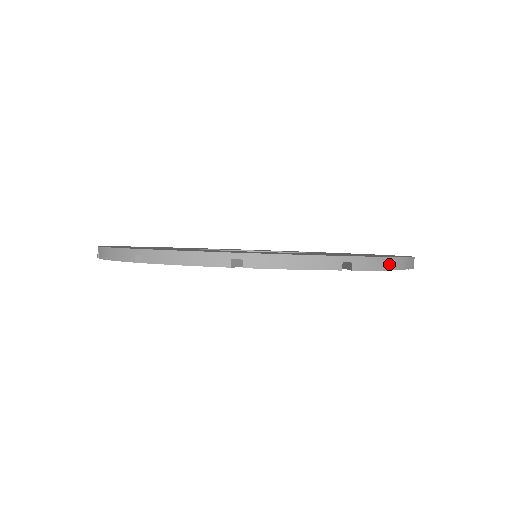
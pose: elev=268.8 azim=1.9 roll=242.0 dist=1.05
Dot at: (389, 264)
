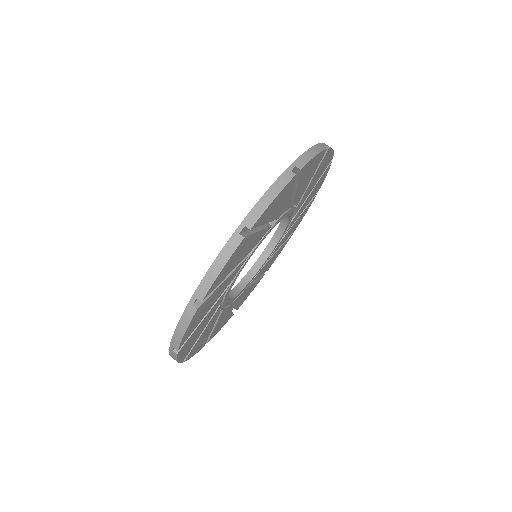
Dot at: occluded
